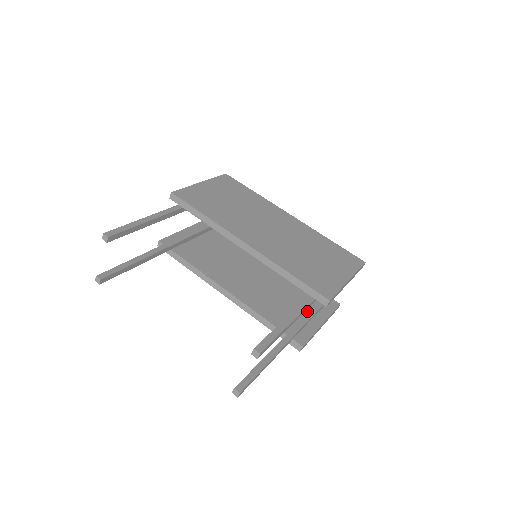
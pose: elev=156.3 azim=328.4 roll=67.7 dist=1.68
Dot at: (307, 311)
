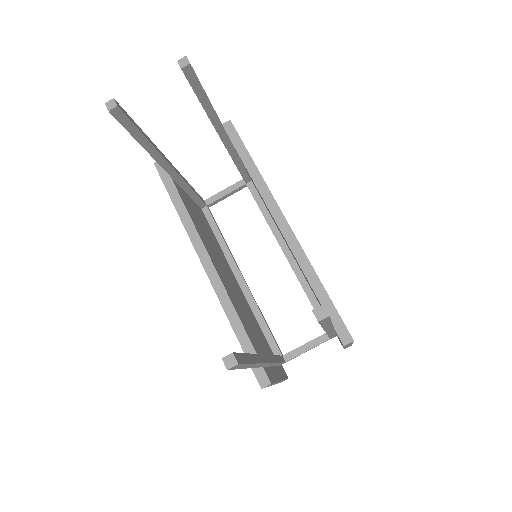
Dot at: occluded
